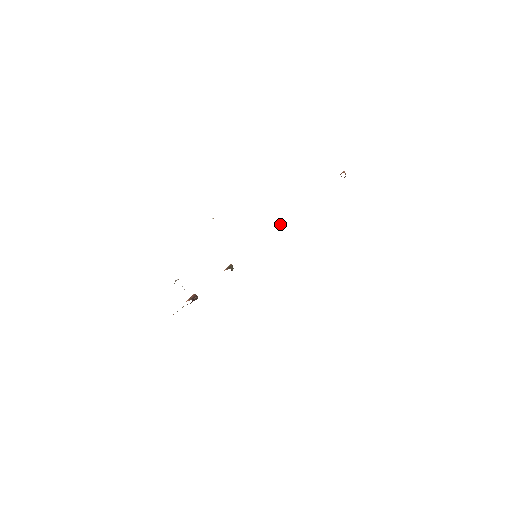
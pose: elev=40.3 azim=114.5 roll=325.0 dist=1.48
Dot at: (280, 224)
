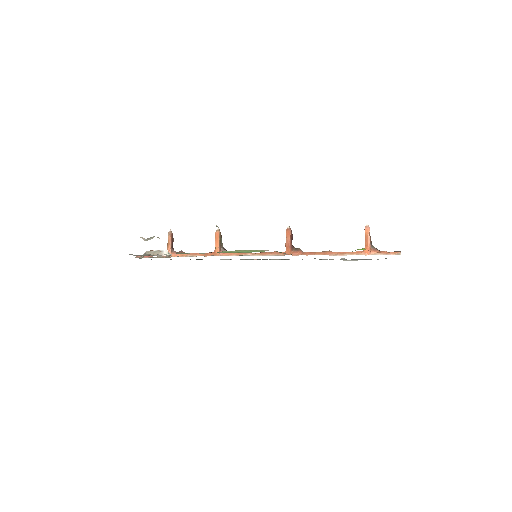
Dot at: (290, 250)
